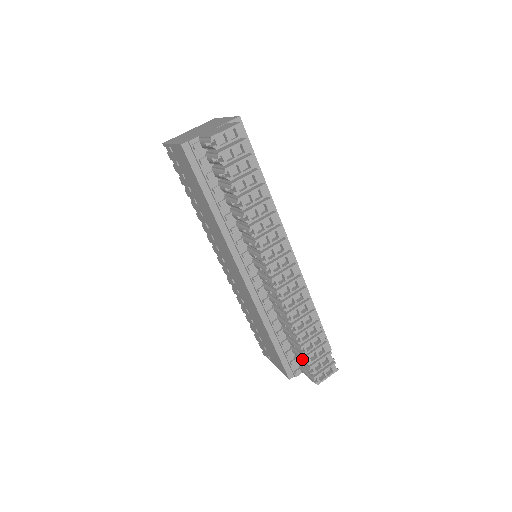
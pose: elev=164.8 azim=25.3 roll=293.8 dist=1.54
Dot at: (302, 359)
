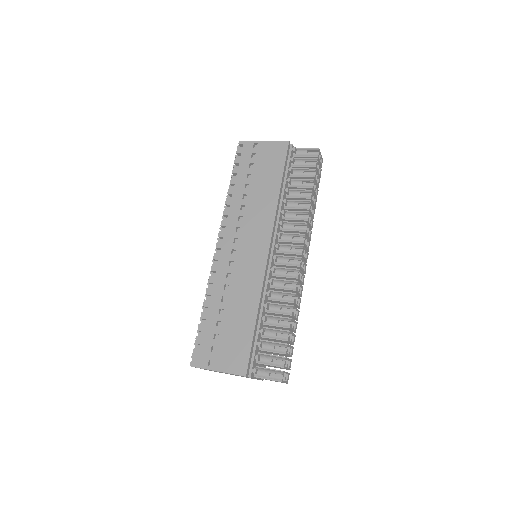
Dot at: (279, 349)
